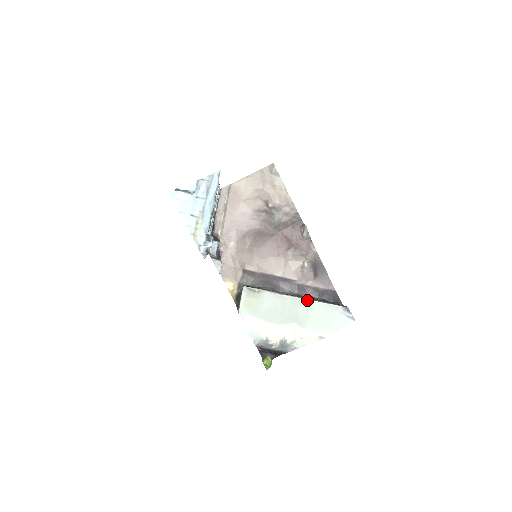
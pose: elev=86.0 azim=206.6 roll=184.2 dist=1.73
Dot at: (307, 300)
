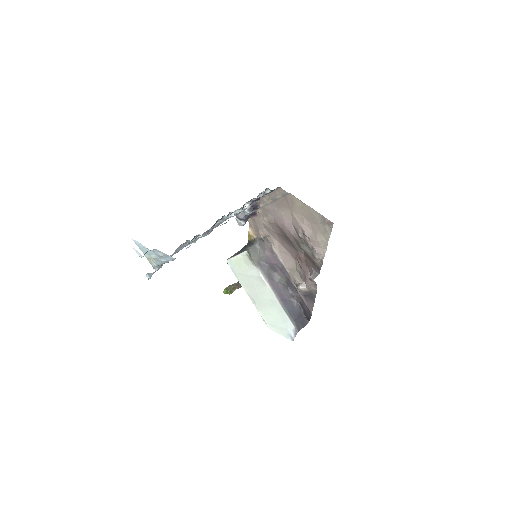
Dot at: (277, 301)
